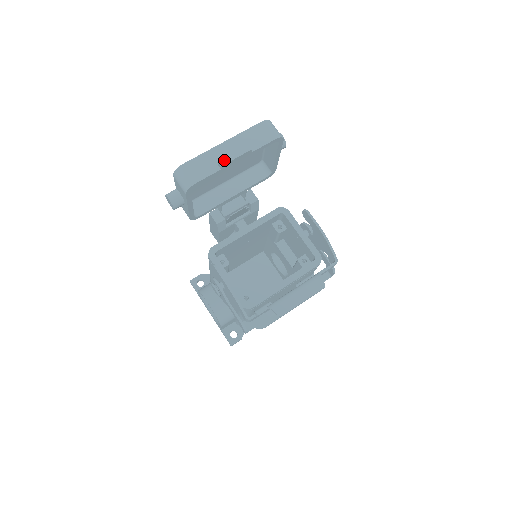
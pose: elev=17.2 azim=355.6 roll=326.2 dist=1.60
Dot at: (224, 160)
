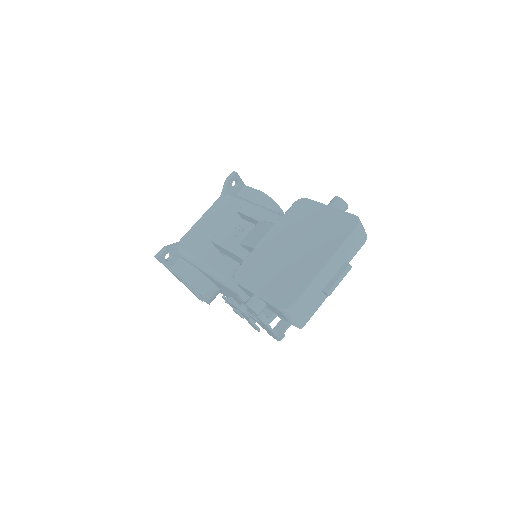
Dot at: (331, 289)
